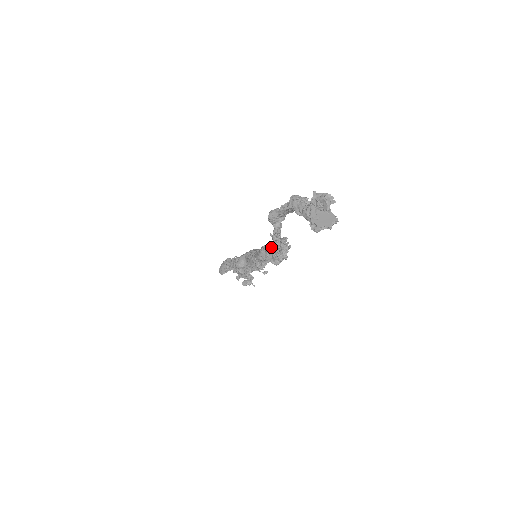
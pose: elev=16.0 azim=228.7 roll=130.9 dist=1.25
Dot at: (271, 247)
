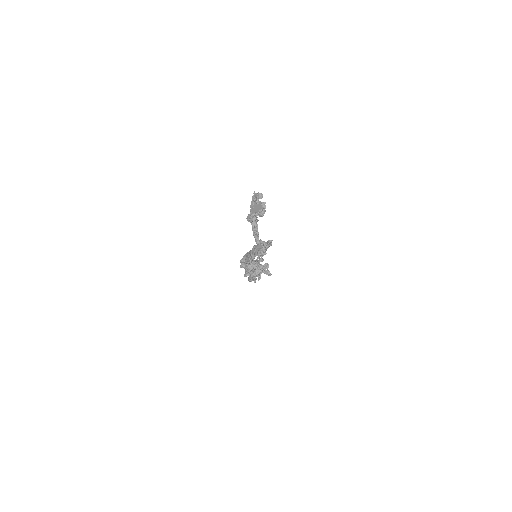
Dot at: (258, 245)
